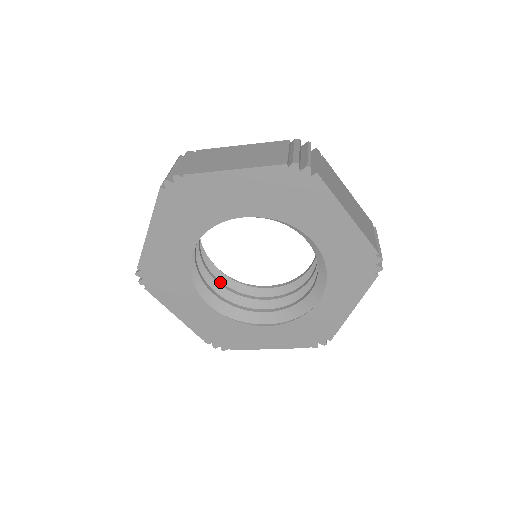
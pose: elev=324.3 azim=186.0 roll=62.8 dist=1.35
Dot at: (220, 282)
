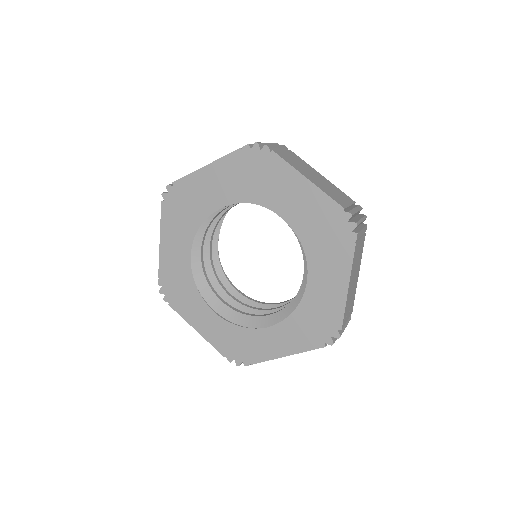
Dot at: (211, 252)
